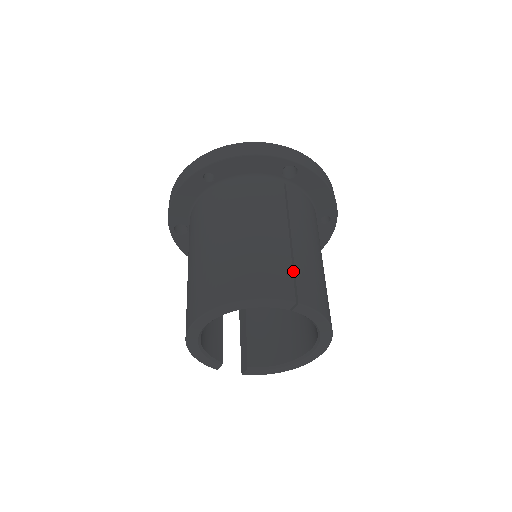
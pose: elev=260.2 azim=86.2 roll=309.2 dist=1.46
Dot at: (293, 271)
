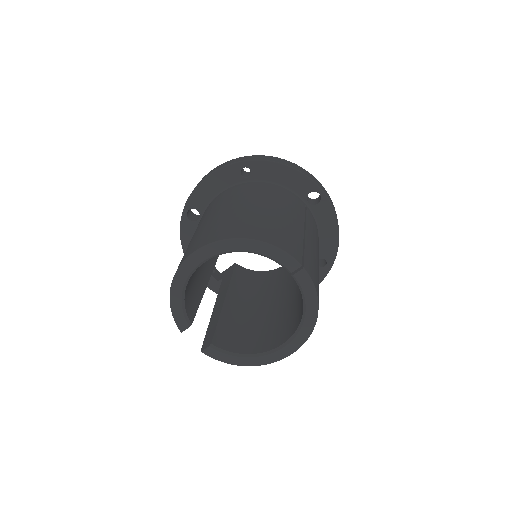
Dot at: occluded
